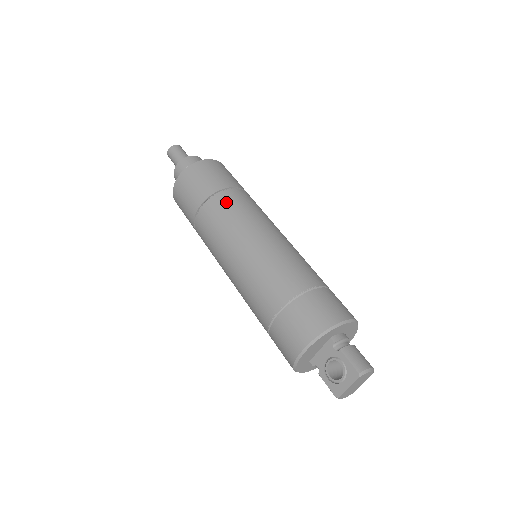
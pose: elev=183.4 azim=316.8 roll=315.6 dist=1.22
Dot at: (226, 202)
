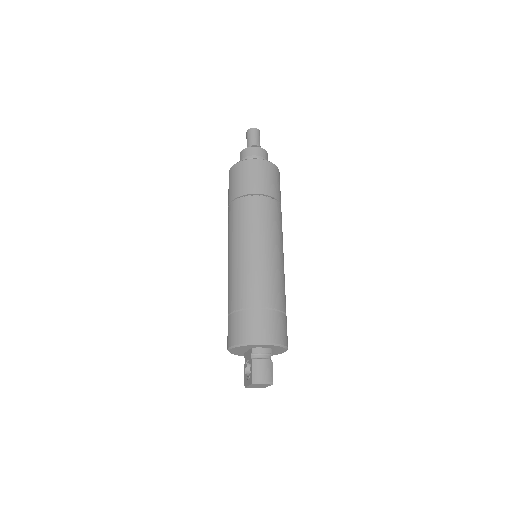
Dot at: (243, 208)
